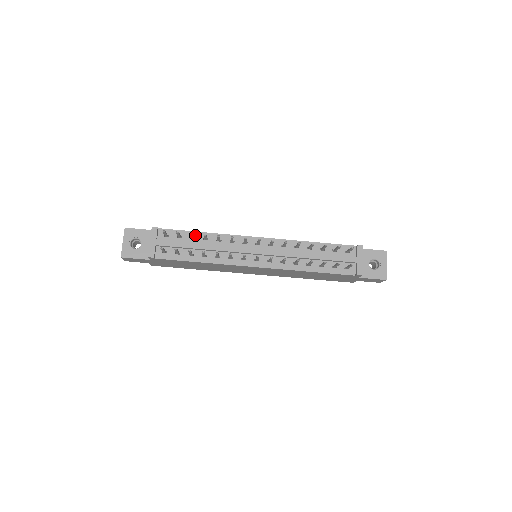
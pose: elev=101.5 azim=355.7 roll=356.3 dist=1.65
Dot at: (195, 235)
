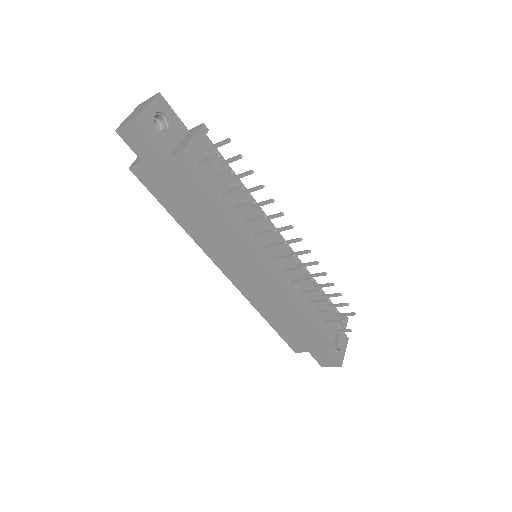
Dot at: occluded
